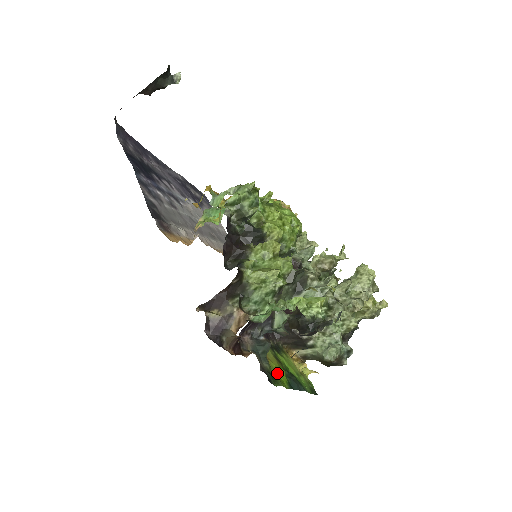
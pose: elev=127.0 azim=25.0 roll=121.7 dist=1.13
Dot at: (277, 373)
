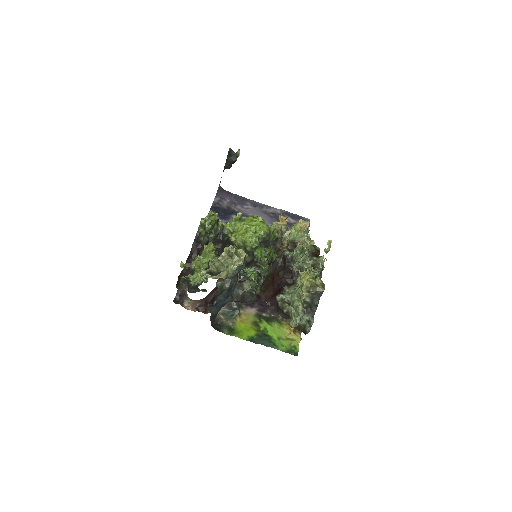
Dot at: (242, 330)
